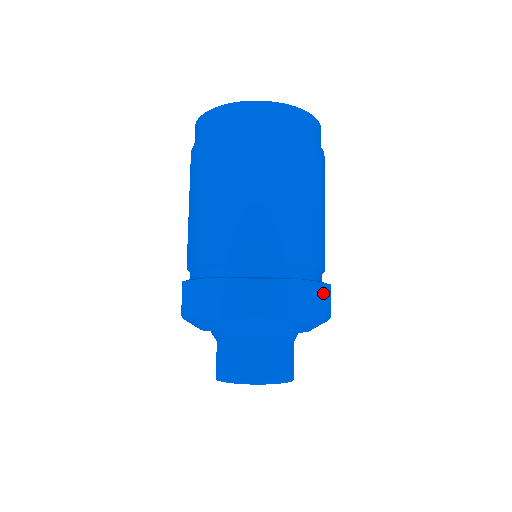
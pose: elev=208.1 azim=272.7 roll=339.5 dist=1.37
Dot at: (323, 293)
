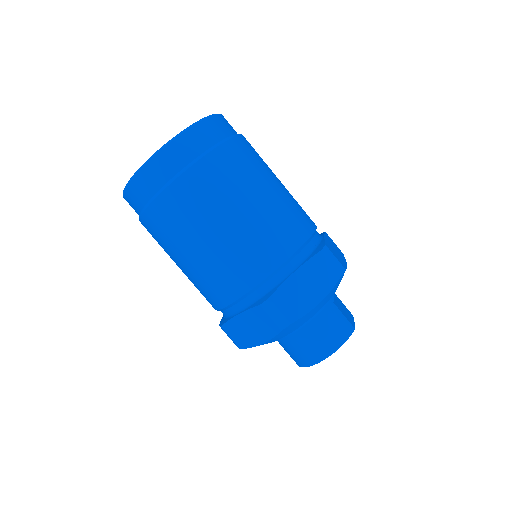
Dot at: (323, 261)
